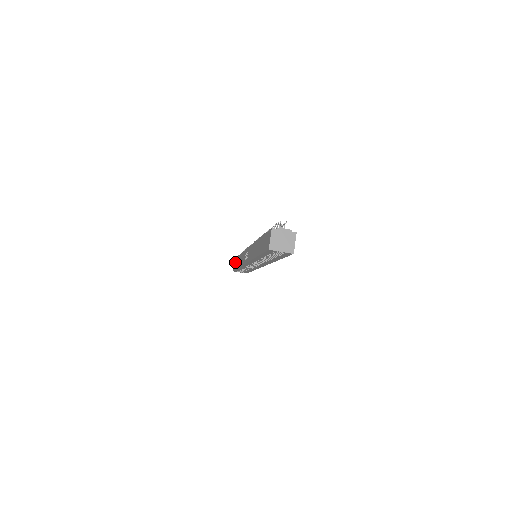
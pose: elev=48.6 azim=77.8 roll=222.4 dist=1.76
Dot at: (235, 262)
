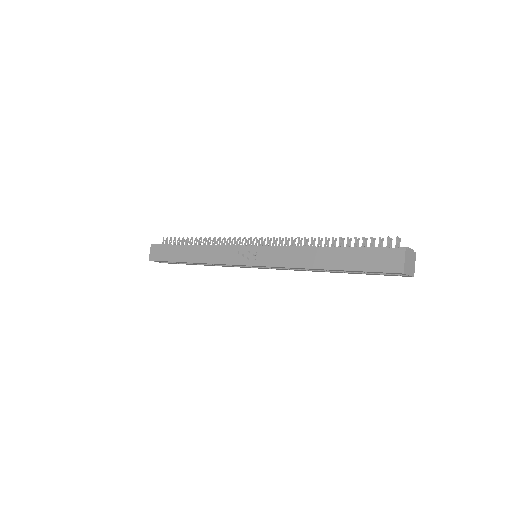
Dot at: (164, 251)
